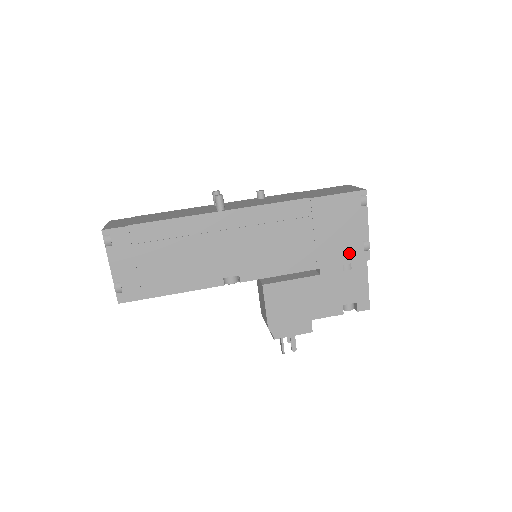
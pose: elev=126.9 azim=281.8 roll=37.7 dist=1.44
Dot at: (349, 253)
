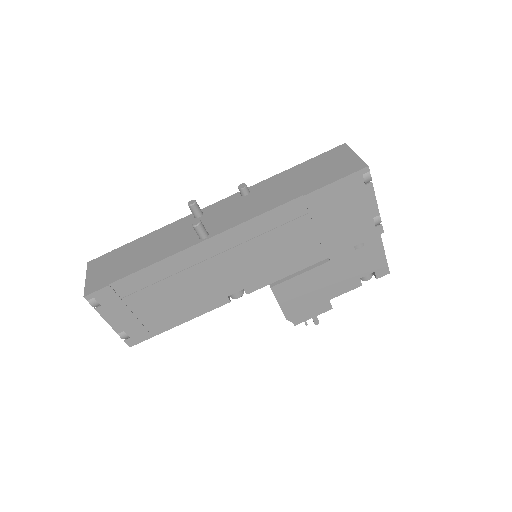
Dot at: (359, 234)
